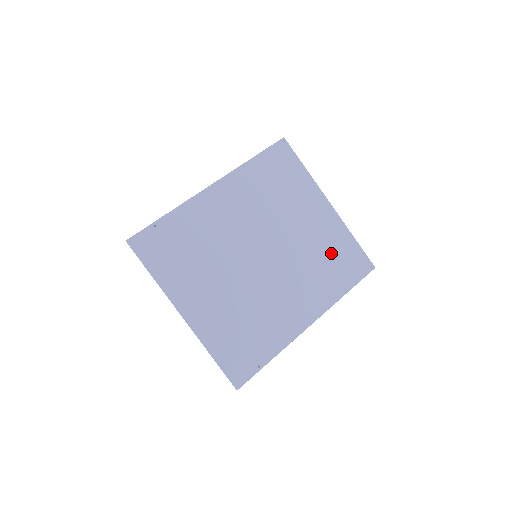
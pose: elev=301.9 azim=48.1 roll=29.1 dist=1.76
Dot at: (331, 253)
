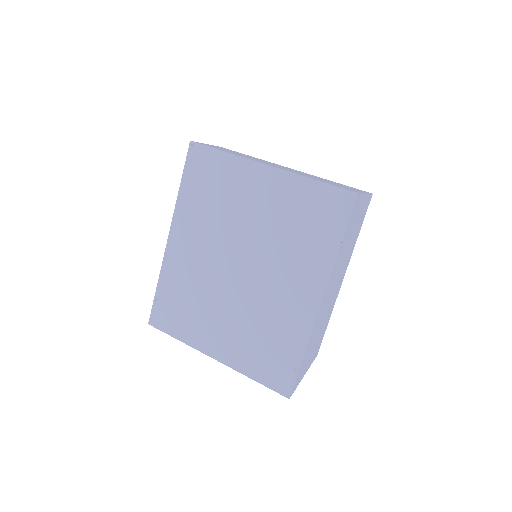
Dot at: (298, 216)
